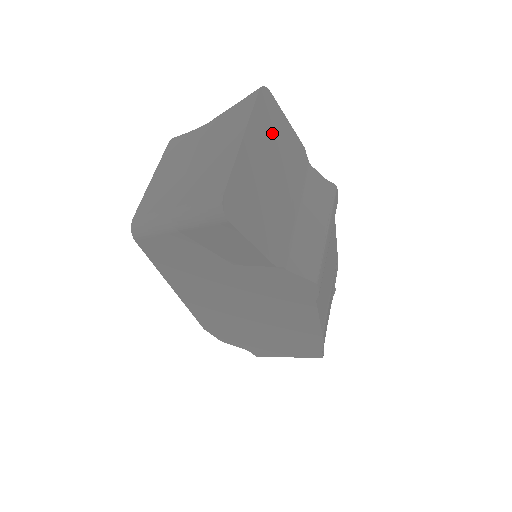
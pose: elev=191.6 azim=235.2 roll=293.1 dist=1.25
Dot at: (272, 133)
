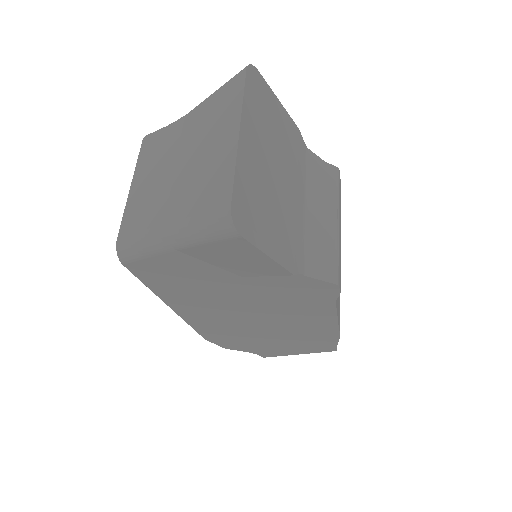
Dot at: (267, 119)
